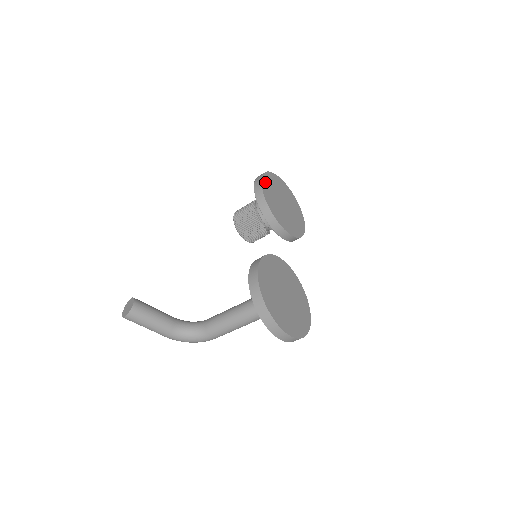
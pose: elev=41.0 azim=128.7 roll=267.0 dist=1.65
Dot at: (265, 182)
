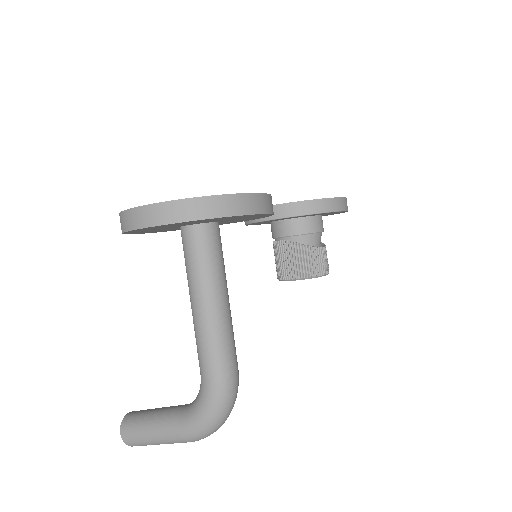
Dot at: occluded
